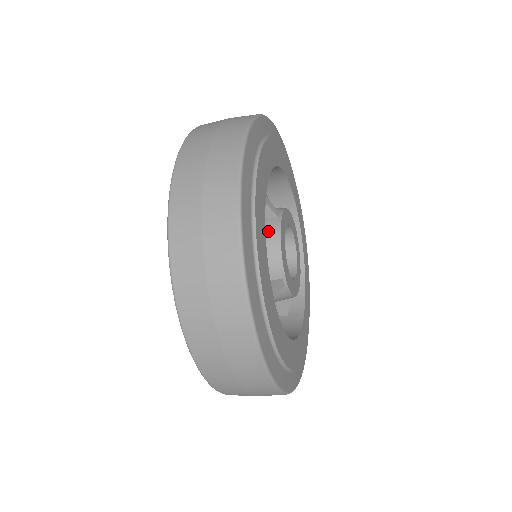
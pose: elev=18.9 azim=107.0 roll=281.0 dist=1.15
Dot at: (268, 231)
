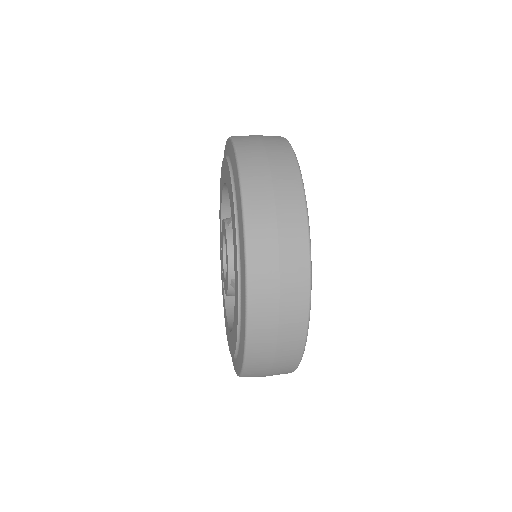
Dot at: occluded
